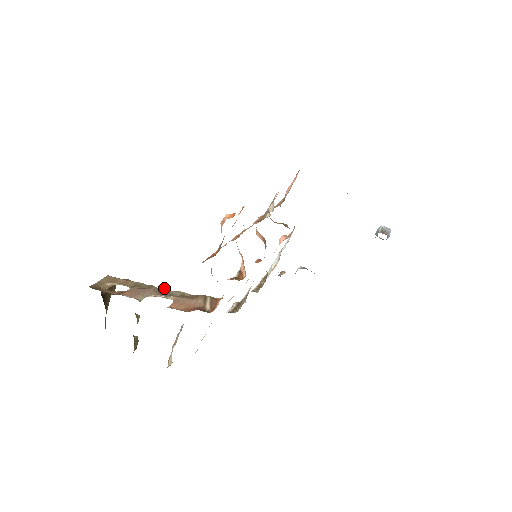
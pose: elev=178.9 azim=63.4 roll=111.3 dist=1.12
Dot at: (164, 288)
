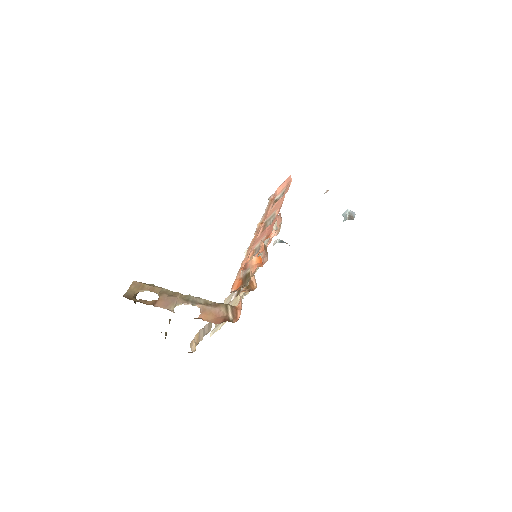
Dot at: (188, 295)
